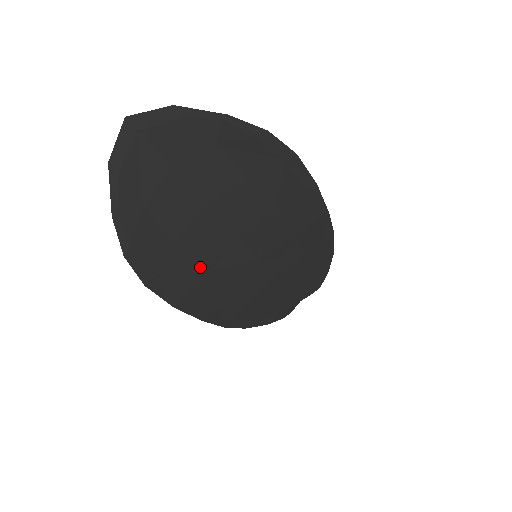
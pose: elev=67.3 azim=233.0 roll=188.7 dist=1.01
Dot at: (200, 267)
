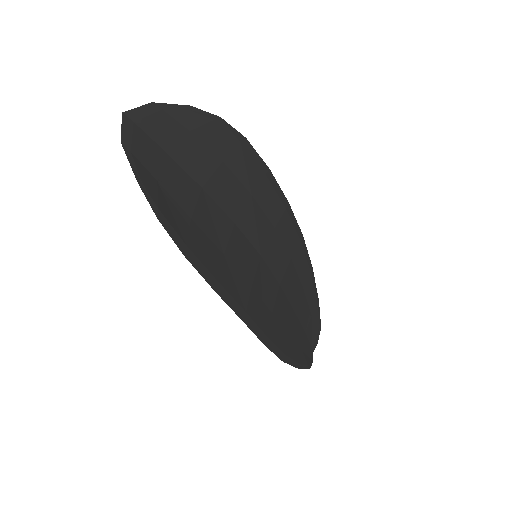
Dot at: (219, 250)
